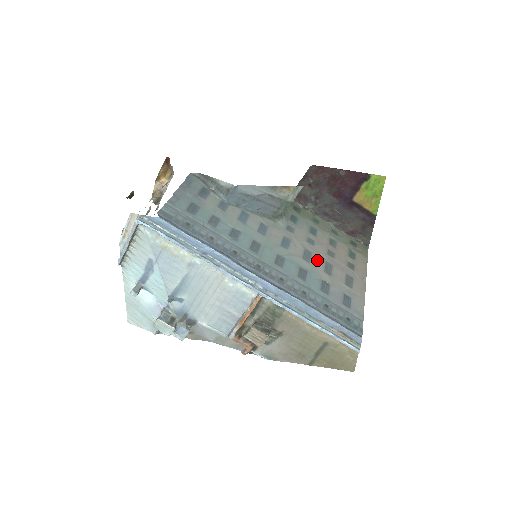
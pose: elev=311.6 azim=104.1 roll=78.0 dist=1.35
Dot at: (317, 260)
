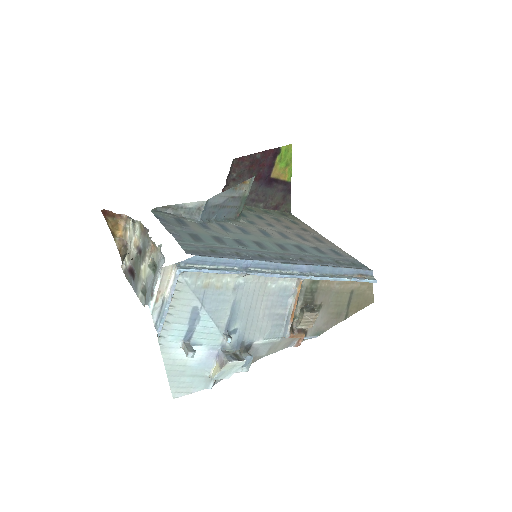
Dot at: (291, 235)
